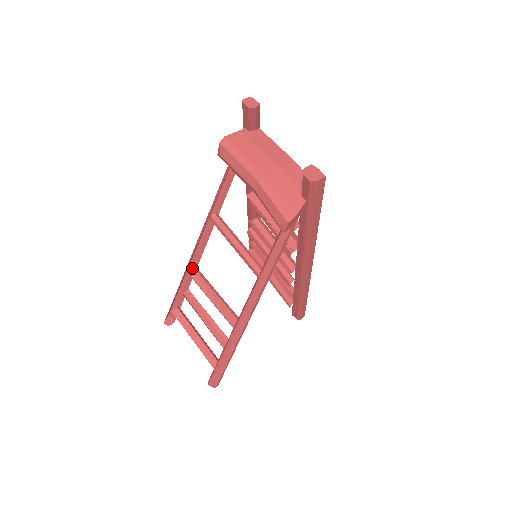
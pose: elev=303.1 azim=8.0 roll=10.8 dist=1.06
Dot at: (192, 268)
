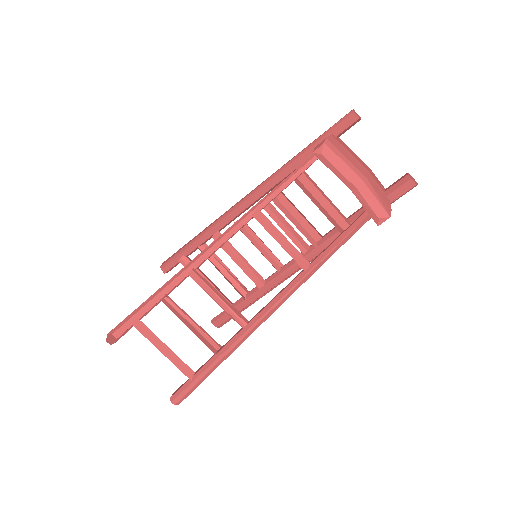
Dot at: (193, 269)
